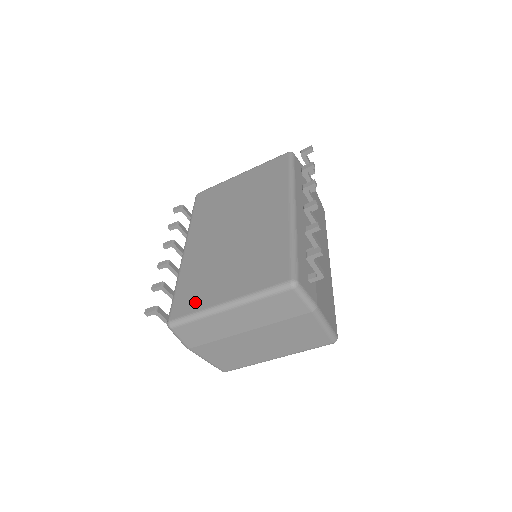
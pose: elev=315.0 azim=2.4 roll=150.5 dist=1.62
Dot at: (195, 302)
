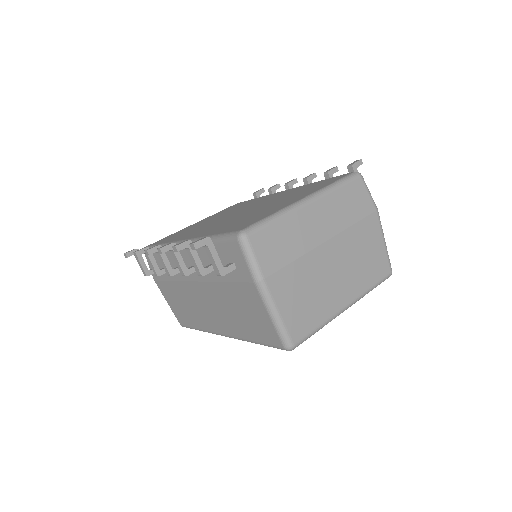
Dot at: (260, 216)
